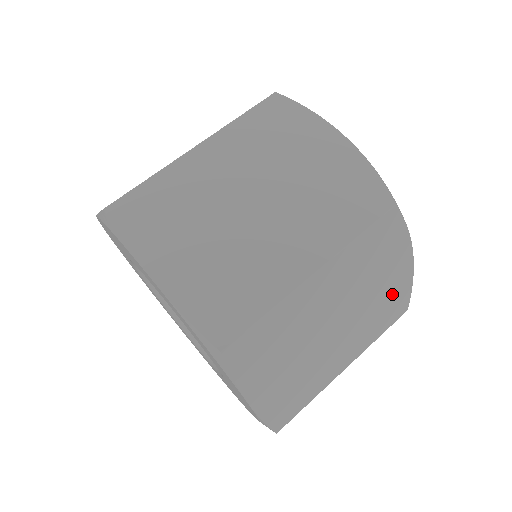
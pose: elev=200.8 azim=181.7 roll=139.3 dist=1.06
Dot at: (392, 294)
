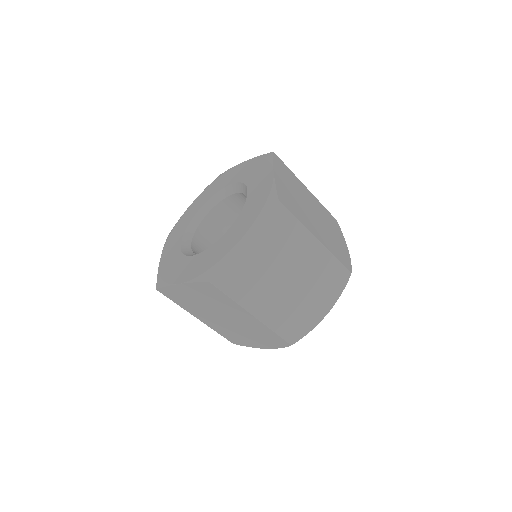
Dot at: (303, 317)
